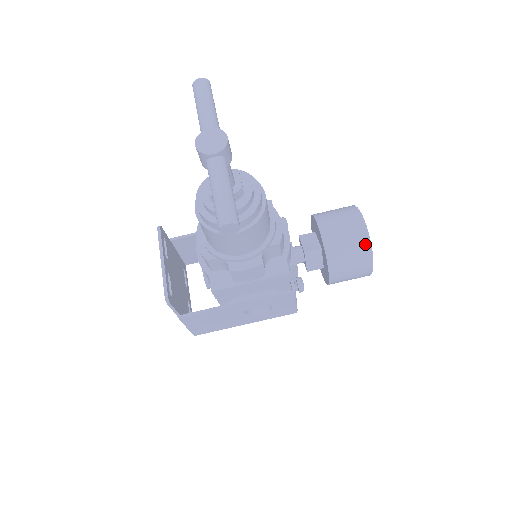
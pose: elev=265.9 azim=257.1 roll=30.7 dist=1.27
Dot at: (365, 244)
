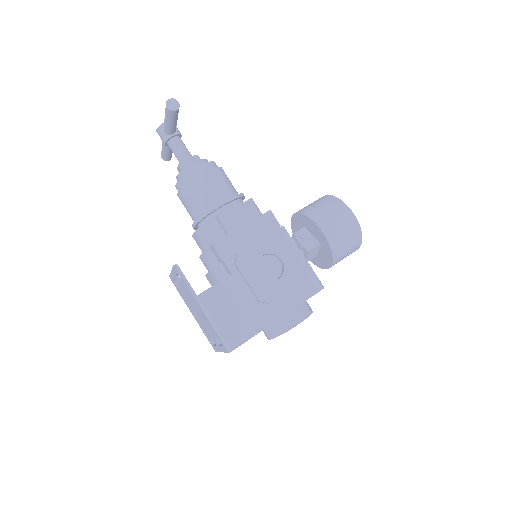
Dot at: (329, 197)
